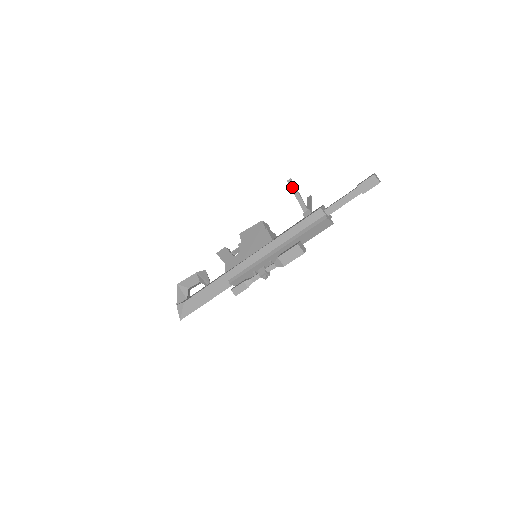
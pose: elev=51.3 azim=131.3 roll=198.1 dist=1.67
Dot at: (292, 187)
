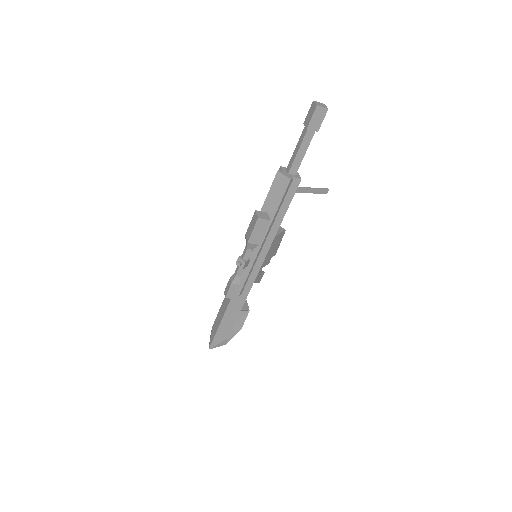
Dot at: occluded
